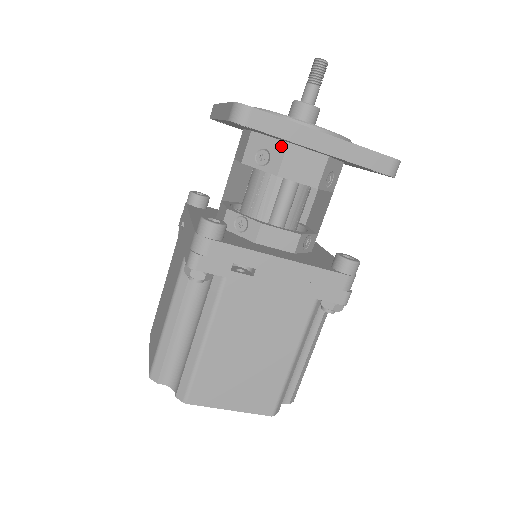
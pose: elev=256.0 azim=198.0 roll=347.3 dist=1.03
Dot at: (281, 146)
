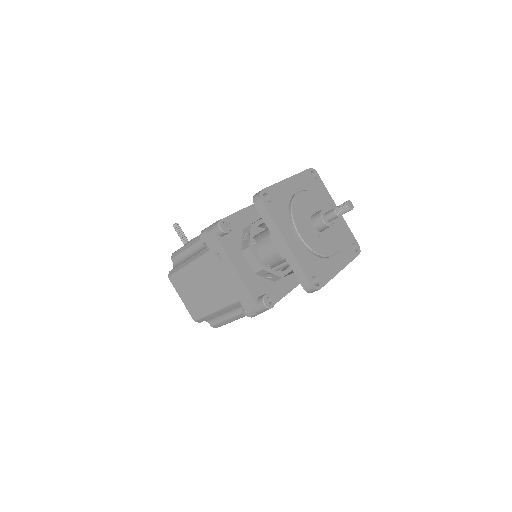
Dot at: occluded
